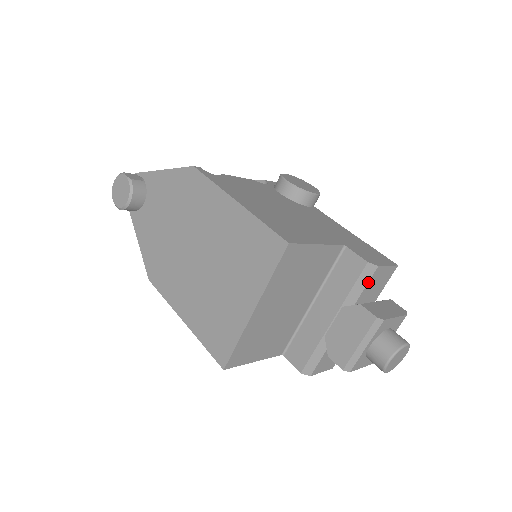
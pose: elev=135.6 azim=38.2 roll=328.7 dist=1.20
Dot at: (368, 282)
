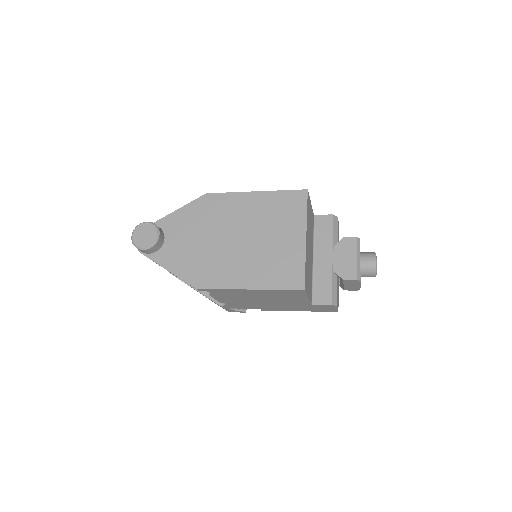
Dot at: (337, 228)
